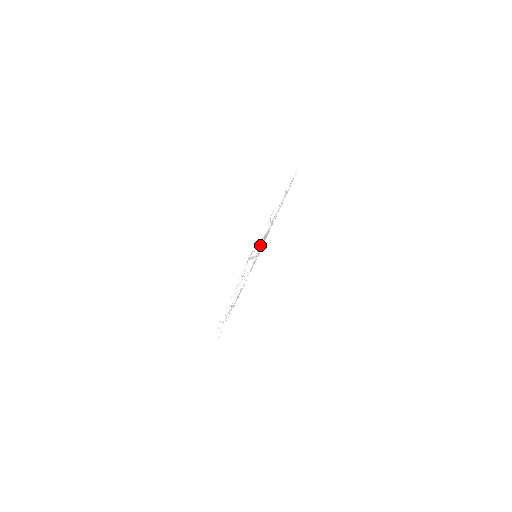
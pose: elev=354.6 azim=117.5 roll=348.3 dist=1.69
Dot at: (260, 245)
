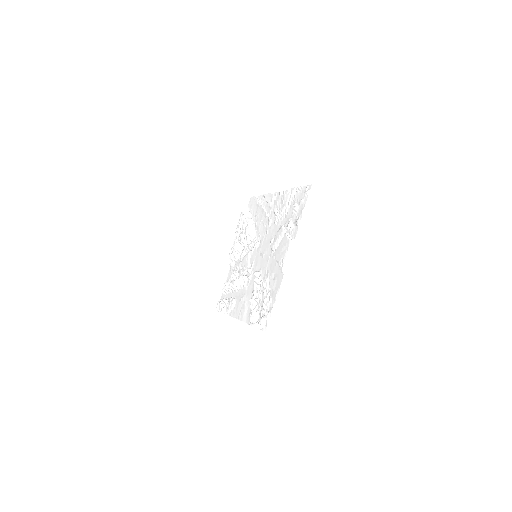
Dot at: (251, 199)
